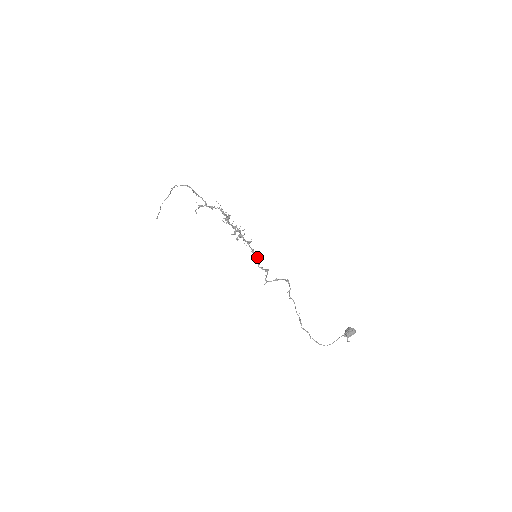
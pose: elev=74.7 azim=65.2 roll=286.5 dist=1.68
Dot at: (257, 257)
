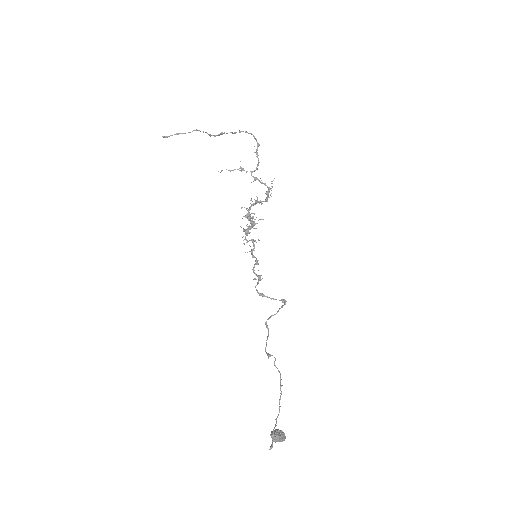
Dot at: (256, 258)
